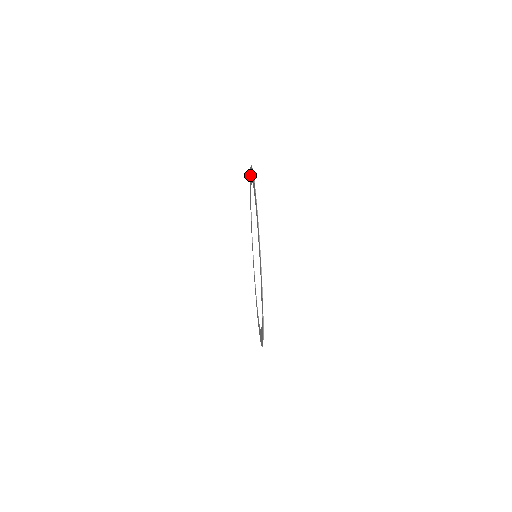
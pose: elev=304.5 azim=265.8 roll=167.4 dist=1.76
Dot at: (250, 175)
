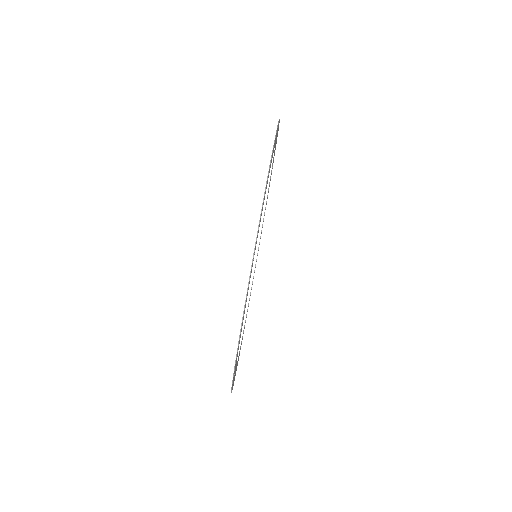
Dot at: occluded
